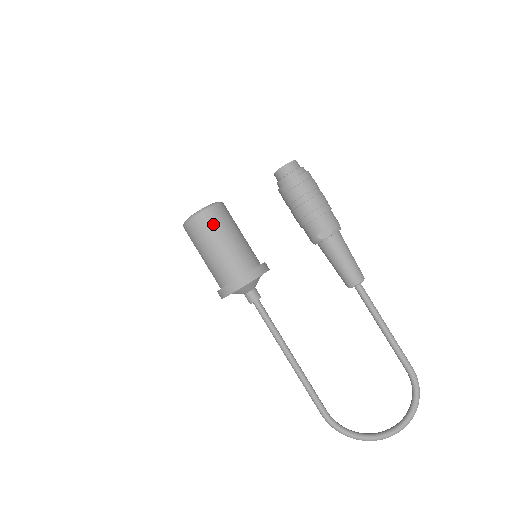
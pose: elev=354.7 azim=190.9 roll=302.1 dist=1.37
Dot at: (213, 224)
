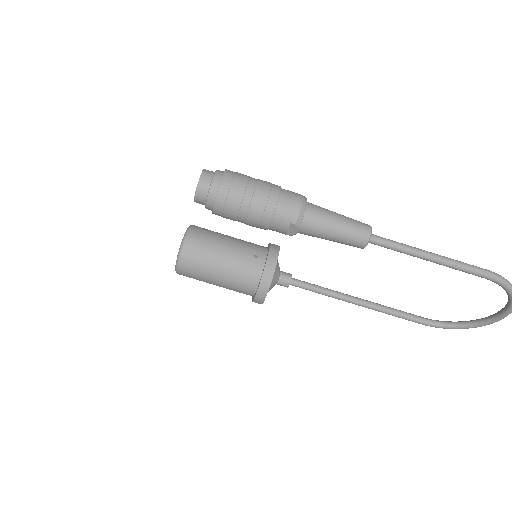
Dot at: (196, 269)
